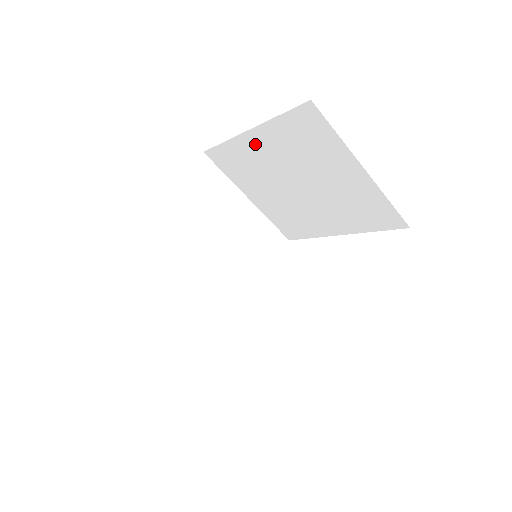
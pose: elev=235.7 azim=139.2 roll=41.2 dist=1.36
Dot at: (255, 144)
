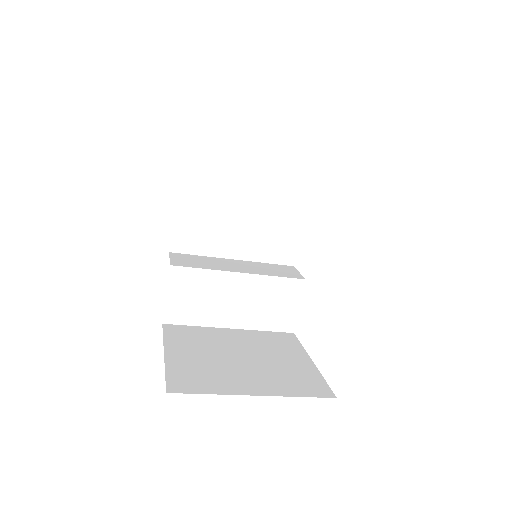
Dot at: occluded
